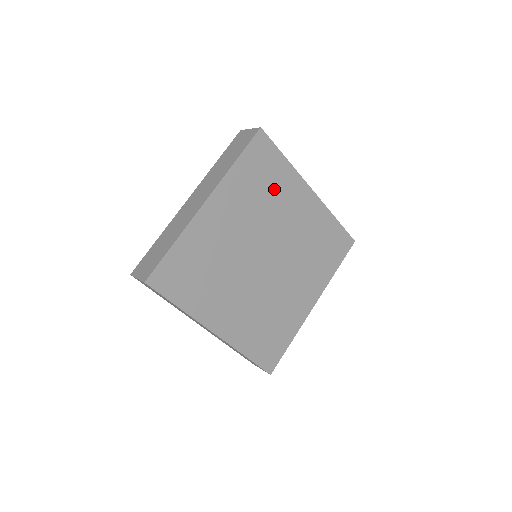
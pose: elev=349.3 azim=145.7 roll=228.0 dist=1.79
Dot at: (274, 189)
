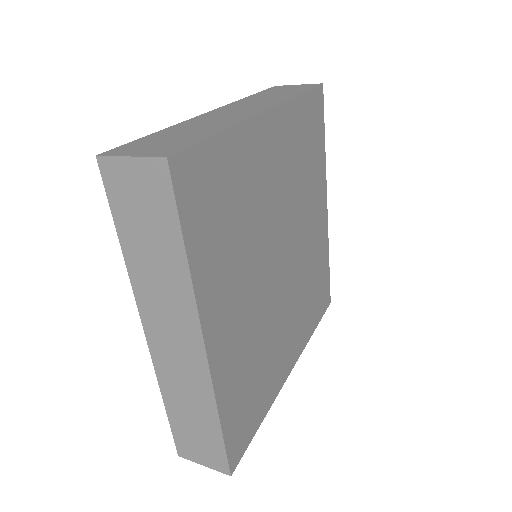
Dot at: (241, 193)
